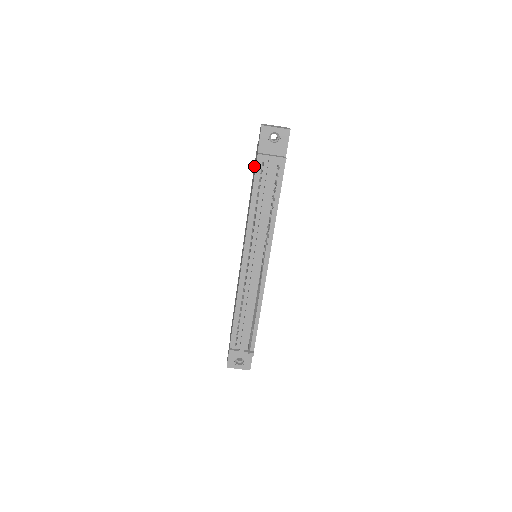
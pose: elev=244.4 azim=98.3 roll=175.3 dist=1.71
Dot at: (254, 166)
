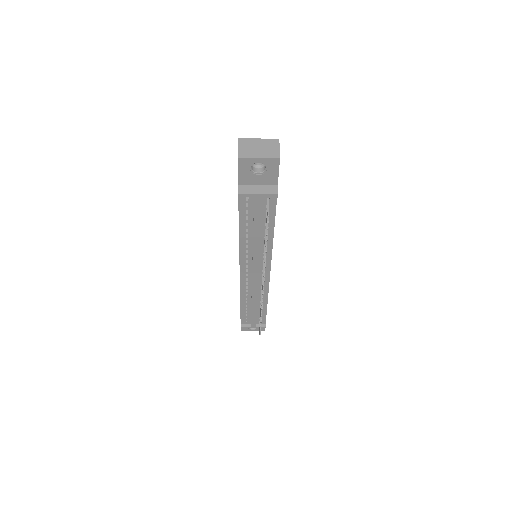
Dot at: occluded
